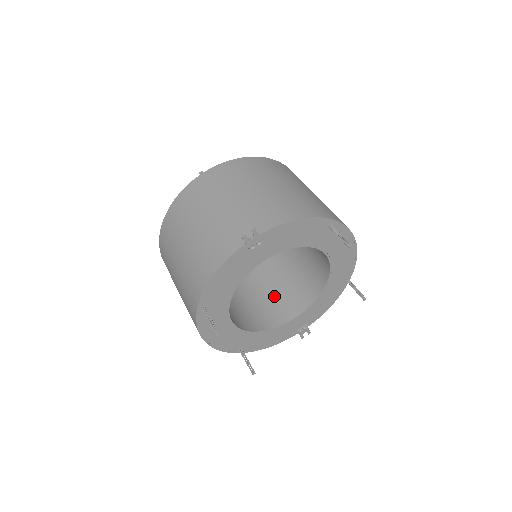
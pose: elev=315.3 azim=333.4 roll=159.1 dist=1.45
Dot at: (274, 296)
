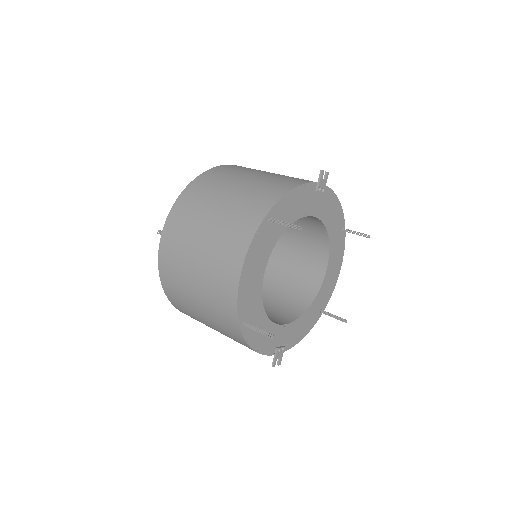
Dot at: occluded
